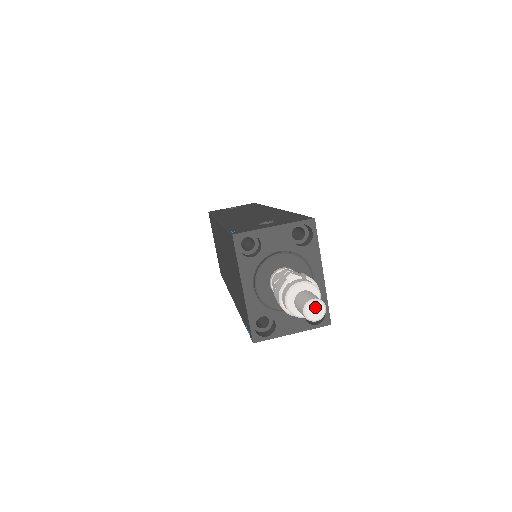
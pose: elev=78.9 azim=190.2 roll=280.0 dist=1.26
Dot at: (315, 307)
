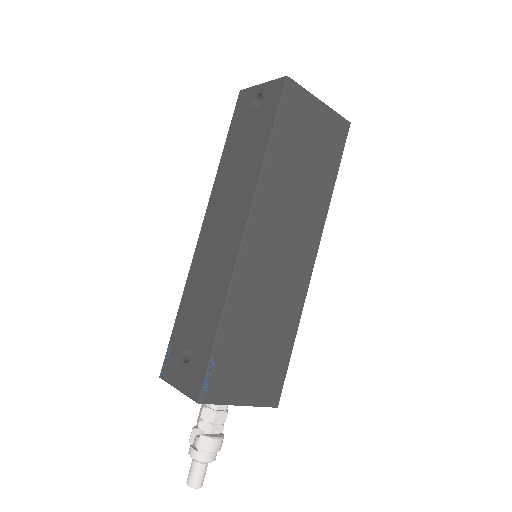
Dot at: (192, 485)
